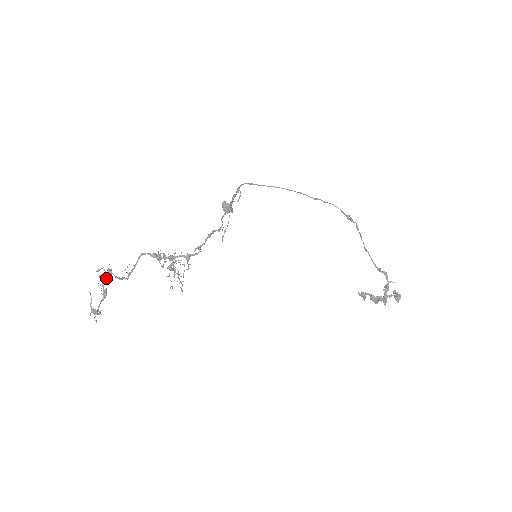
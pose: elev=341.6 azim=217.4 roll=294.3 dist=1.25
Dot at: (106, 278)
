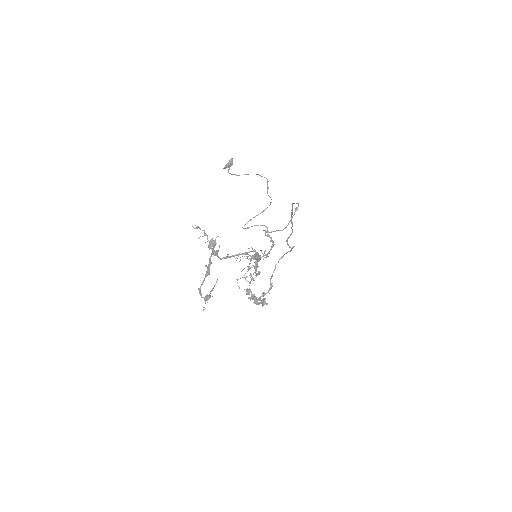
Dot at: (212, 252)
